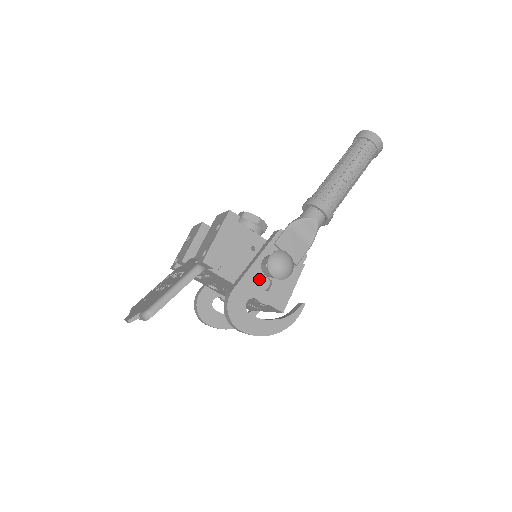
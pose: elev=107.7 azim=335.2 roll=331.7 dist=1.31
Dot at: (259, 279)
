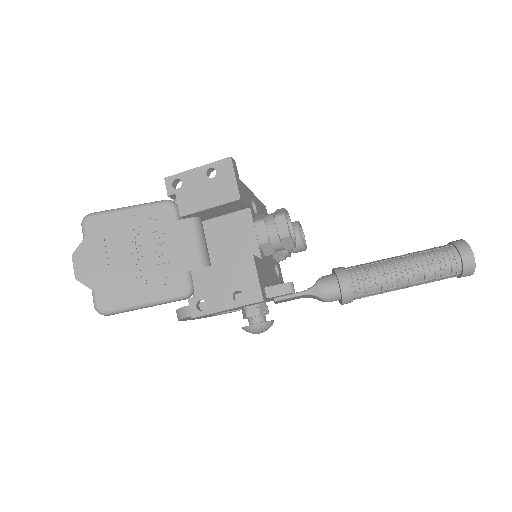
Dot at: occluded
